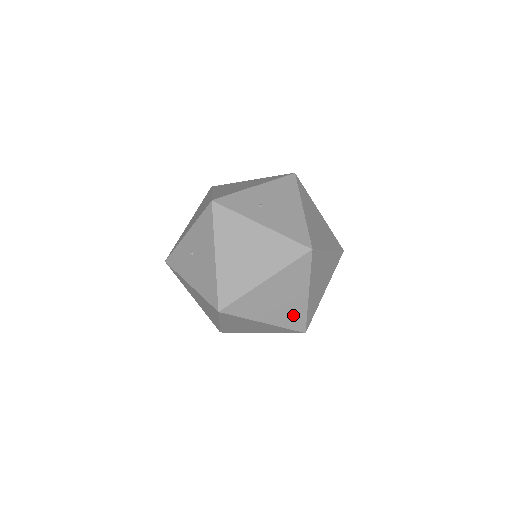
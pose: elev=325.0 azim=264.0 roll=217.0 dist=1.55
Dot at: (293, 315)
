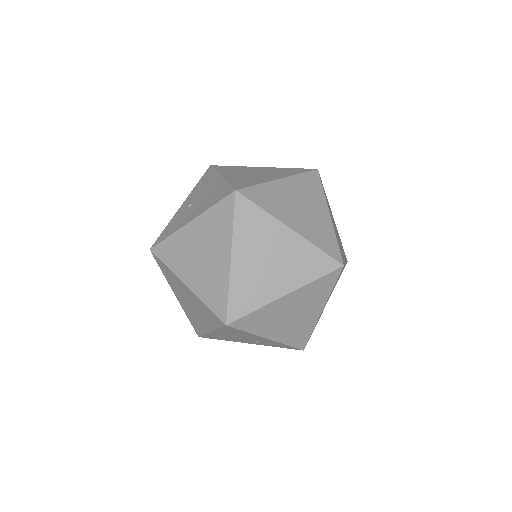
Dot at: (321, 233)
